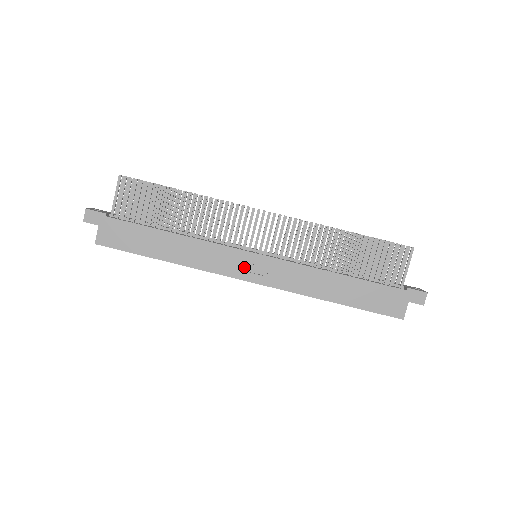
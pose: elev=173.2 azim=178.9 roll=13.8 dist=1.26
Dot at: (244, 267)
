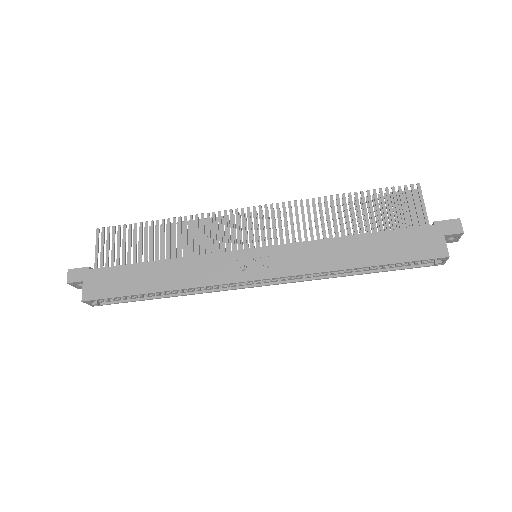
Dot at: (245, 267)
